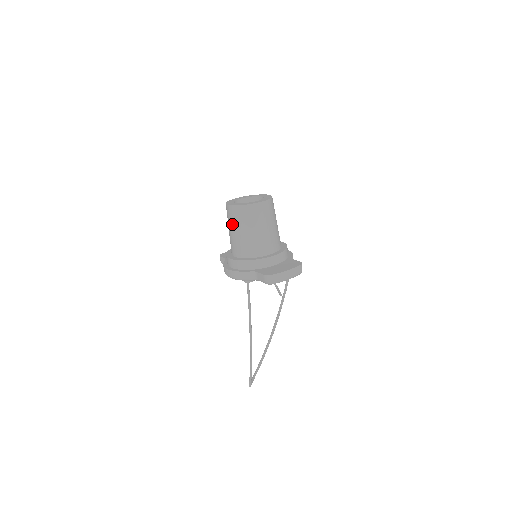
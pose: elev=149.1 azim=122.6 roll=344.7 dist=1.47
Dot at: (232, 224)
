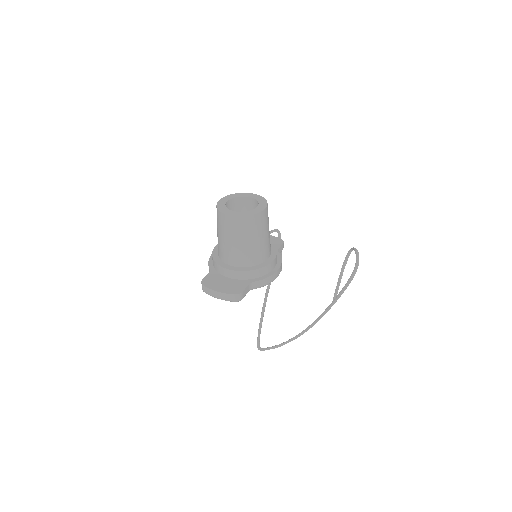
Dot at: occluded
